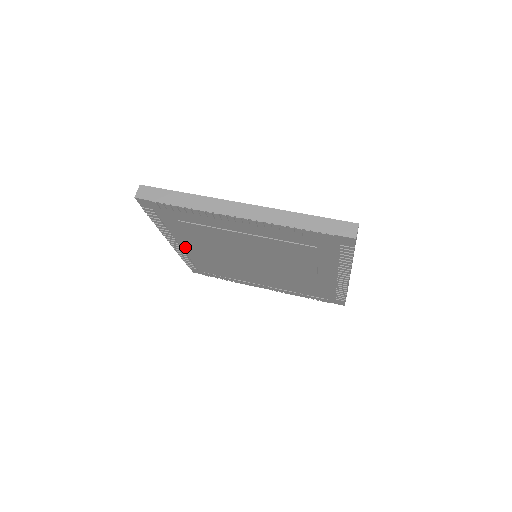
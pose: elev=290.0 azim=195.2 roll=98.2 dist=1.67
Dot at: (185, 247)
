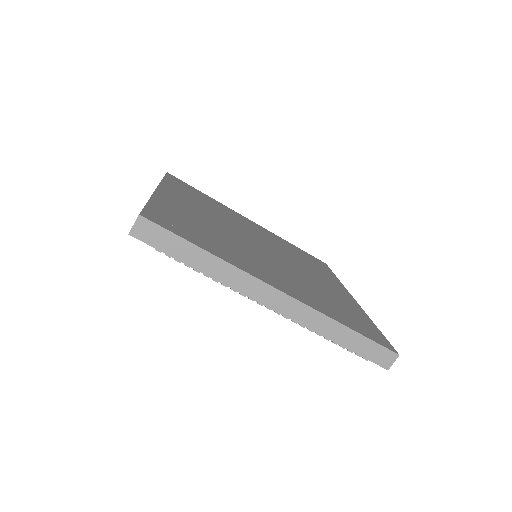
Dot at: occluded
